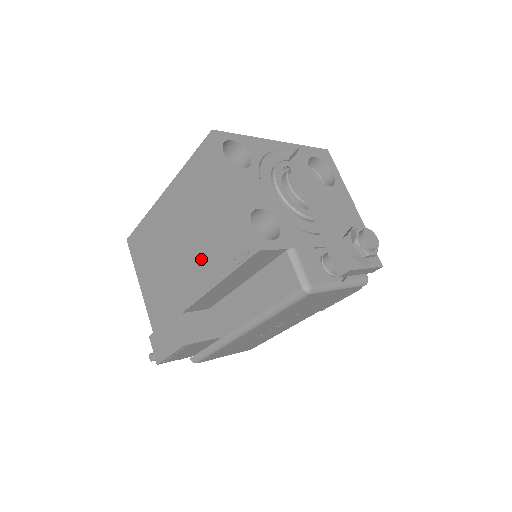
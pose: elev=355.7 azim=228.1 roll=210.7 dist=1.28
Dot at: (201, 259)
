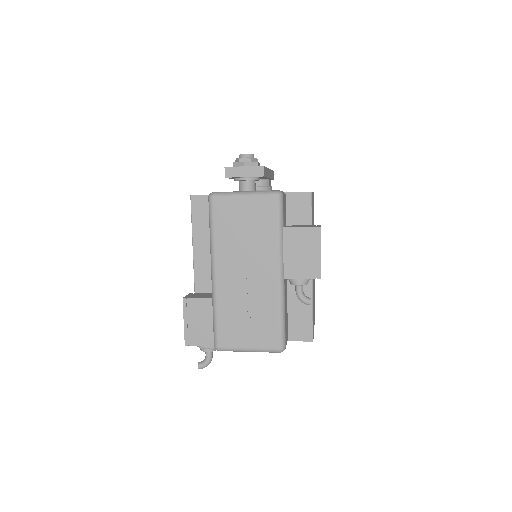
Dot at: occluded
